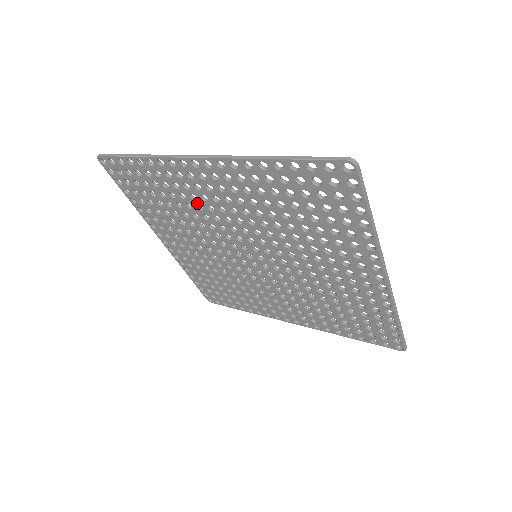
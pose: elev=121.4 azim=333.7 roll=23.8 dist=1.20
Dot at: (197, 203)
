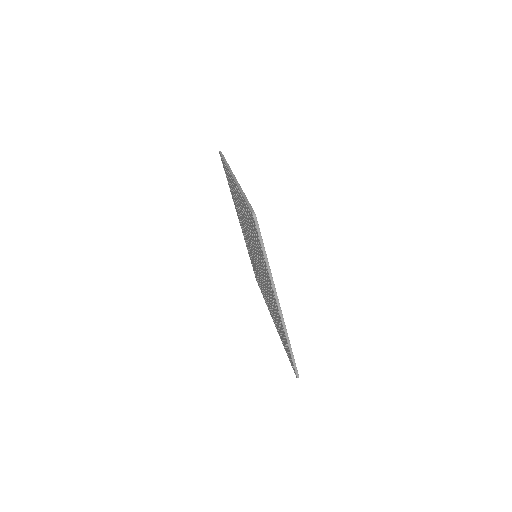
Dot at: (238, 204)
